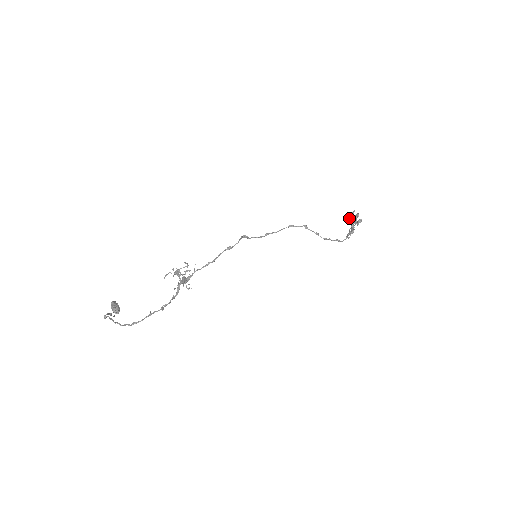
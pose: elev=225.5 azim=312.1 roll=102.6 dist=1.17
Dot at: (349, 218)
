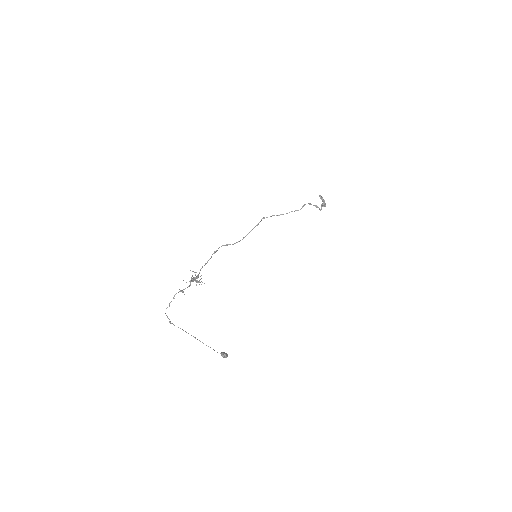
Dot at: occluded
